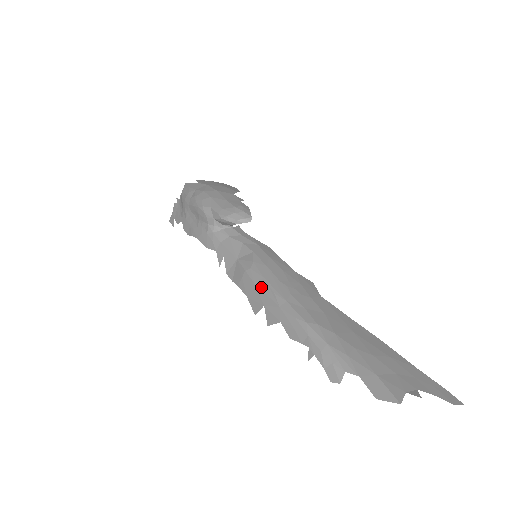
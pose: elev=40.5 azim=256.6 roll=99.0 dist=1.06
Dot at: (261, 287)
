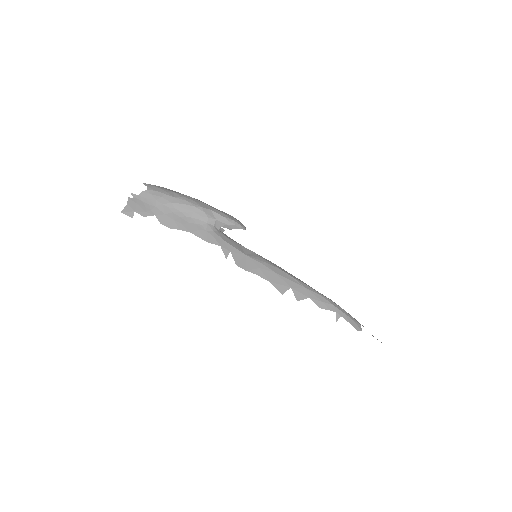
Dot at: (283, 275)
